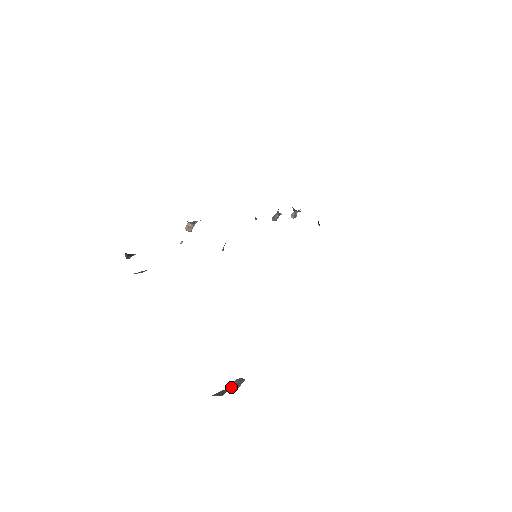
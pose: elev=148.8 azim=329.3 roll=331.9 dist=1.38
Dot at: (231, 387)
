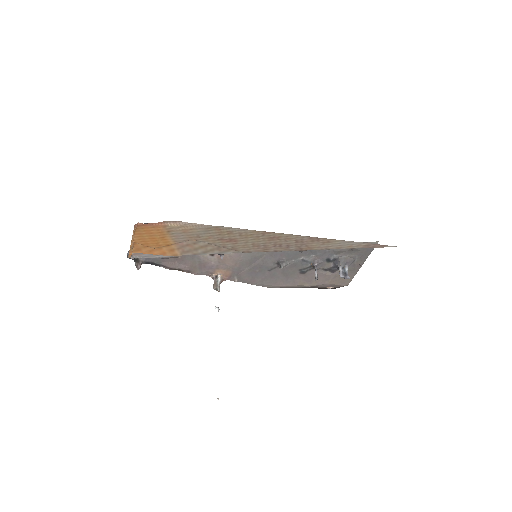
Dot at: occluded
